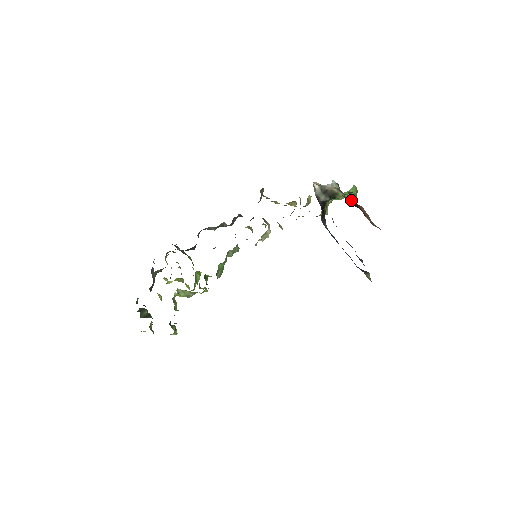
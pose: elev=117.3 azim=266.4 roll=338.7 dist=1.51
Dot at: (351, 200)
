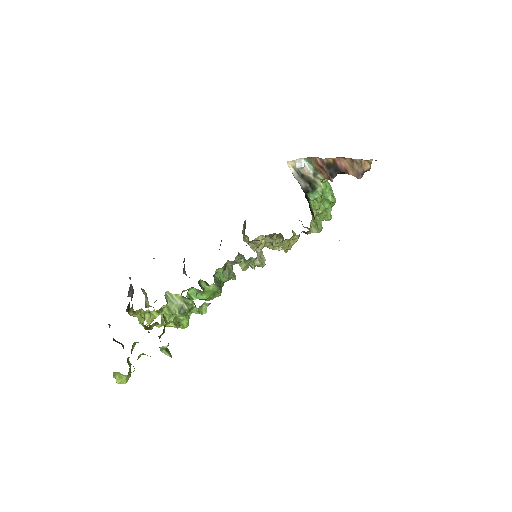
Dot at: (332, 202)
